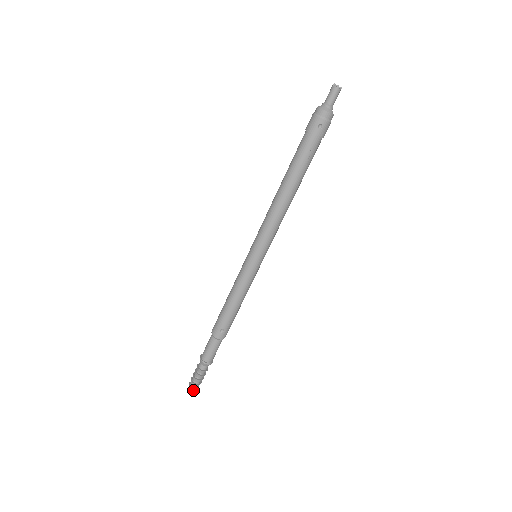
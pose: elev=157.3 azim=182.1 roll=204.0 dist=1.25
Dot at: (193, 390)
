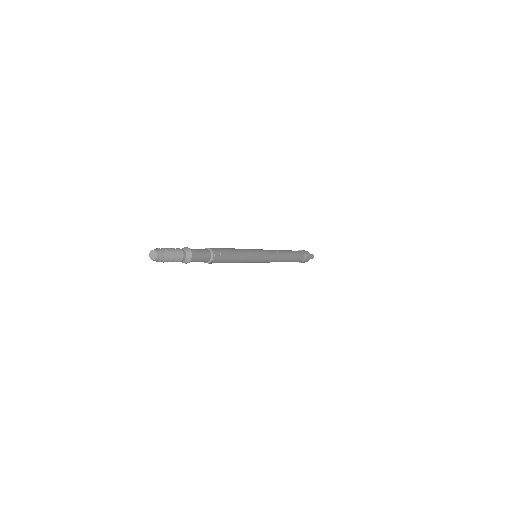
Dot at: (161, 254)
